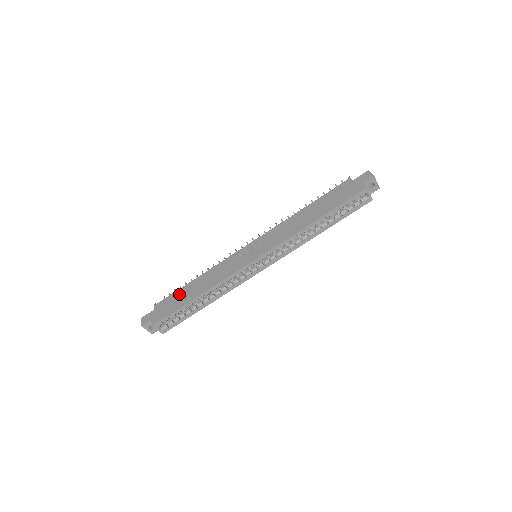
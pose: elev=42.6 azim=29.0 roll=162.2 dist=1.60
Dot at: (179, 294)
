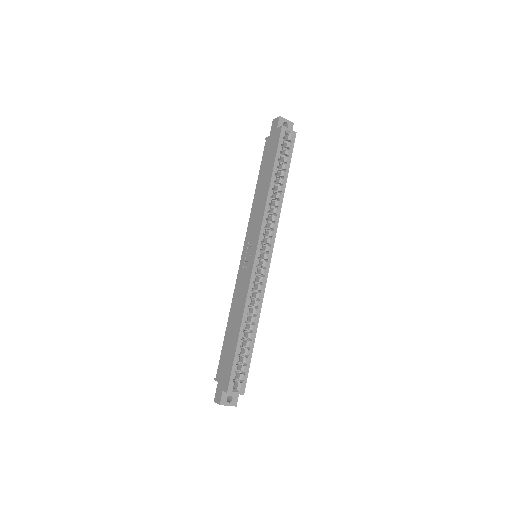
Dot at: (226, 347)
